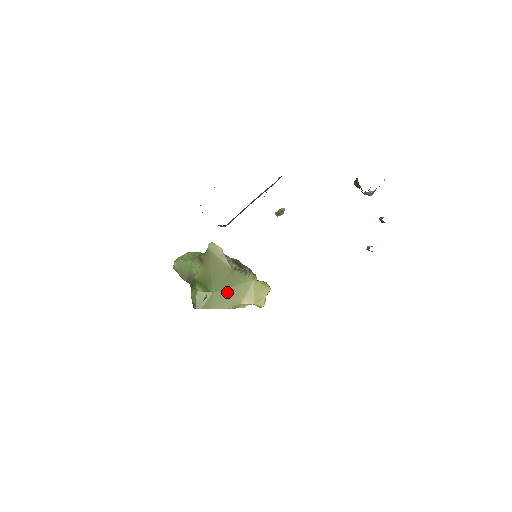
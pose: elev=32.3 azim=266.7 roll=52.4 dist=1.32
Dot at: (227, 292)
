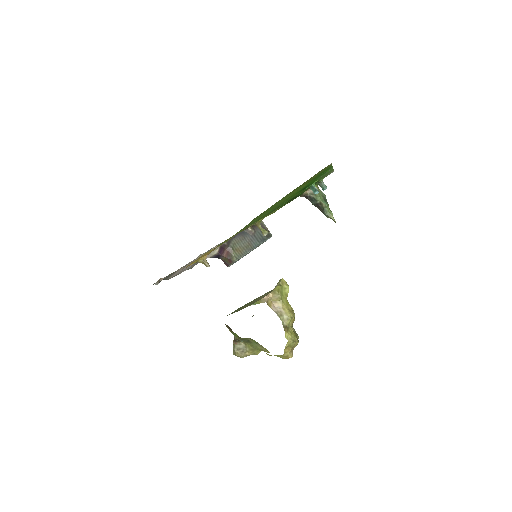
Dot at: (251, 302)
